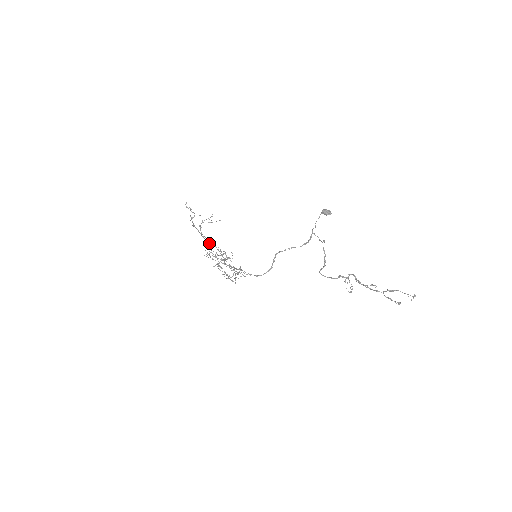
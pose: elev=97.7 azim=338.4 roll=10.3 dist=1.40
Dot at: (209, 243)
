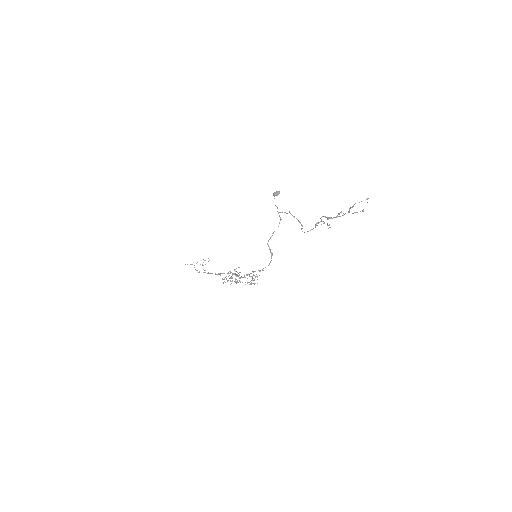
Dot at: (219, 274)
